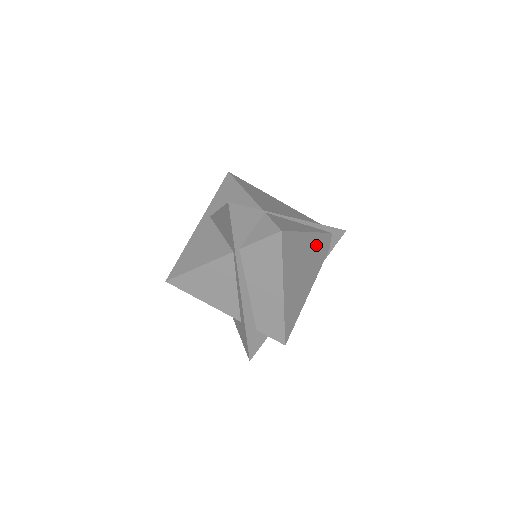
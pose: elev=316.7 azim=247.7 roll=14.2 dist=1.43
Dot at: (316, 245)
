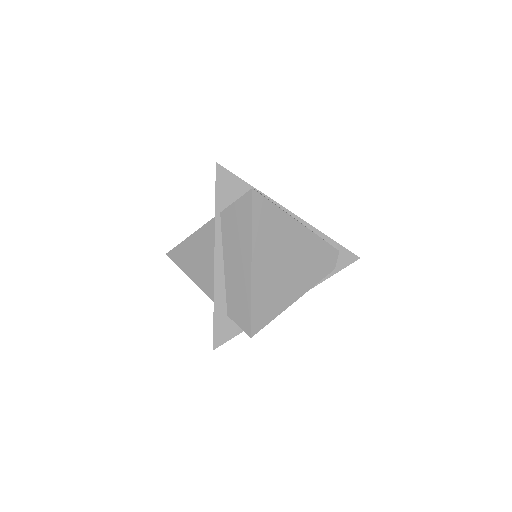
Dot at: (310, 246)
